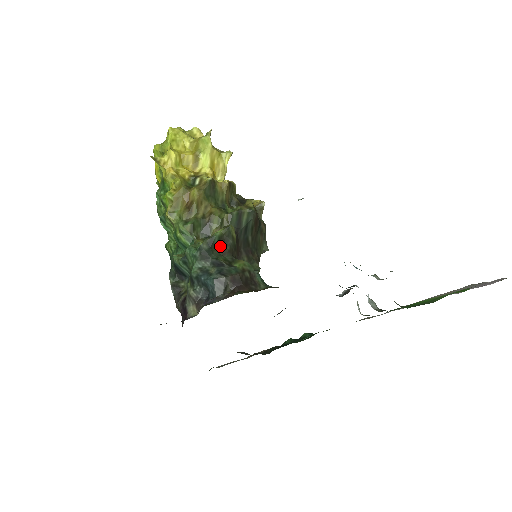
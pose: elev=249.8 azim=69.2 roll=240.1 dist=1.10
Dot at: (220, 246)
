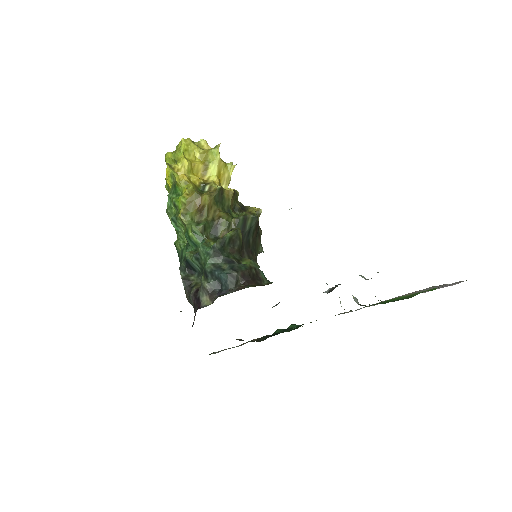
Dot at: (230, 246)
